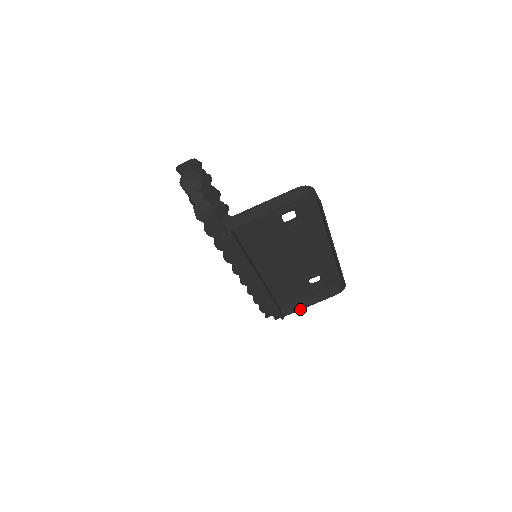
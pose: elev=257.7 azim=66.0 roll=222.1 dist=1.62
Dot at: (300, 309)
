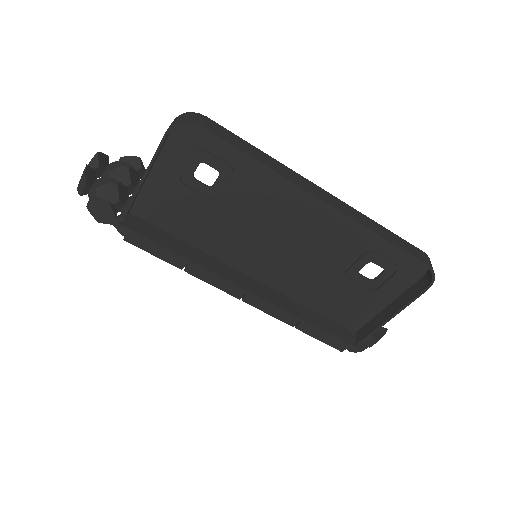
Dot at: (377, 328)
